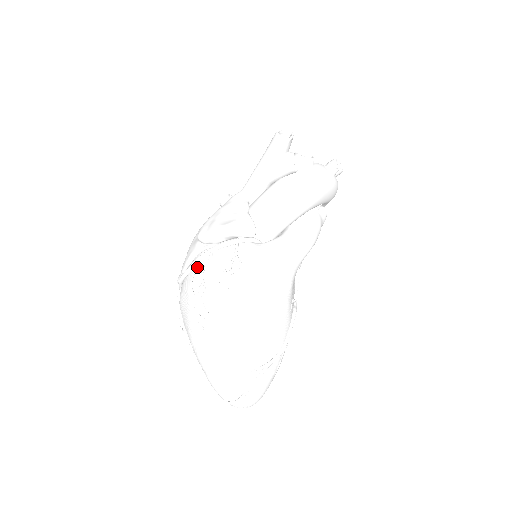
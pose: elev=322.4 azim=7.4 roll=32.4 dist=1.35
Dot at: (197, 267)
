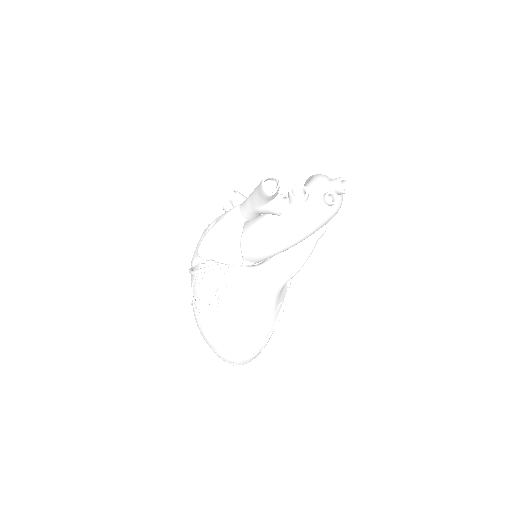
Dot at: (196, 277)
